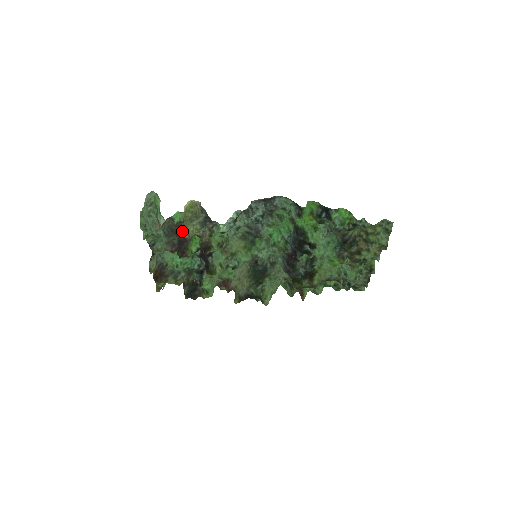
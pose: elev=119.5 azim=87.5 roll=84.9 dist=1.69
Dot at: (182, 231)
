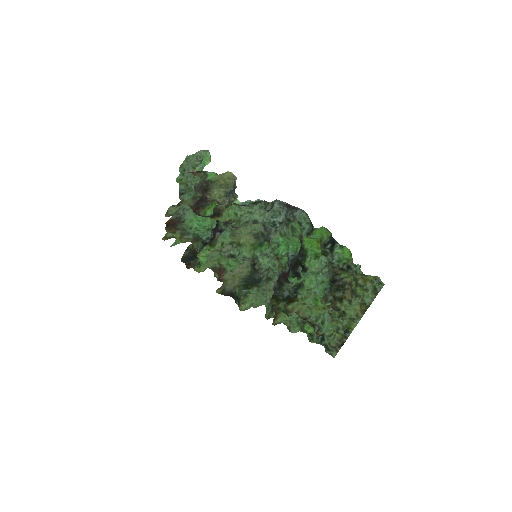
Dot at: (208, 190)
